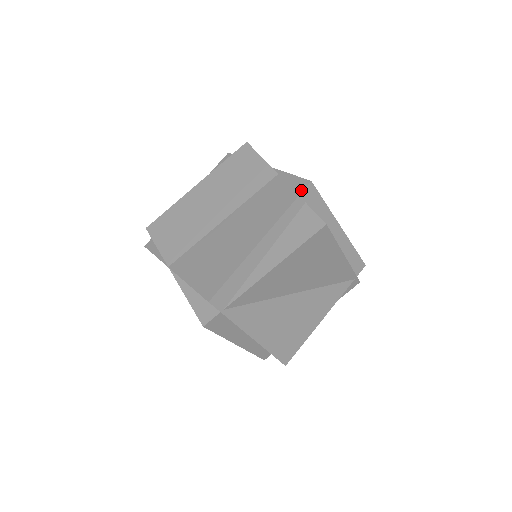
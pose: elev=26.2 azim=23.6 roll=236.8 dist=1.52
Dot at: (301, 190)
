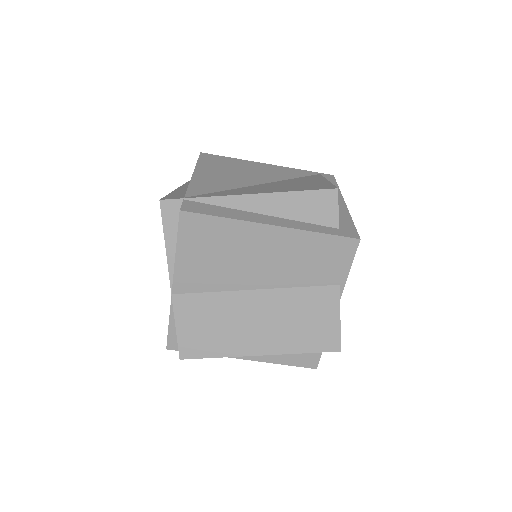
Dot at: occluded
